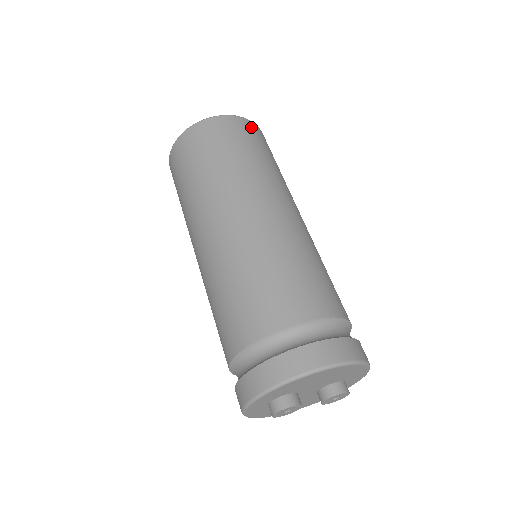
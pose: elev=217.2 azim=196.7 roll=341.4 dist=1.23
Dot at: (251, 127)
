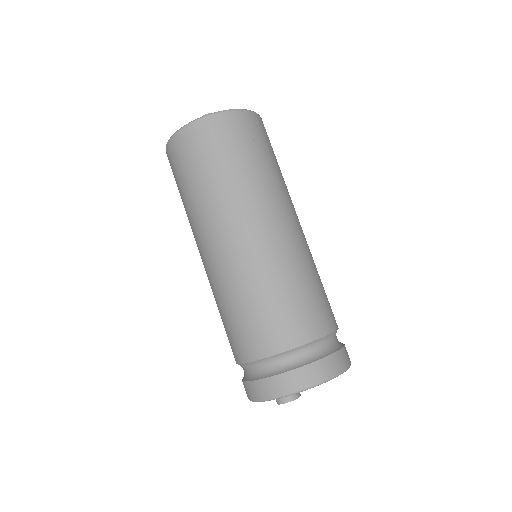
Dot at: (261, 124)
